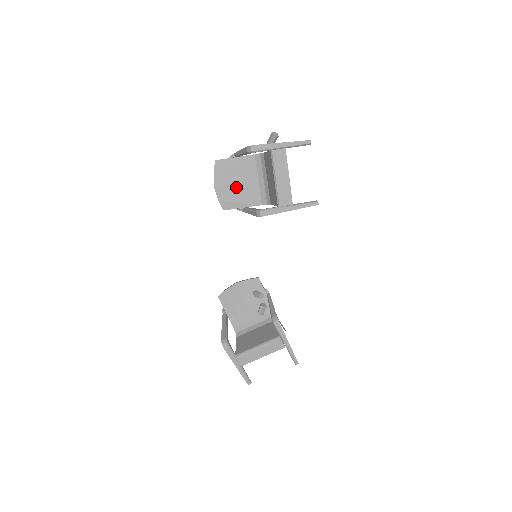
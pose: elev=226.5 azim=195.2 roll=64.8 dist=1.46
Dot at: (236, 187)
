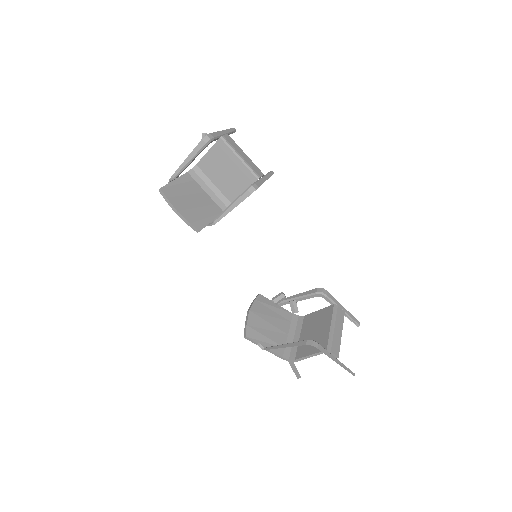
Dot at: (194, 205)
